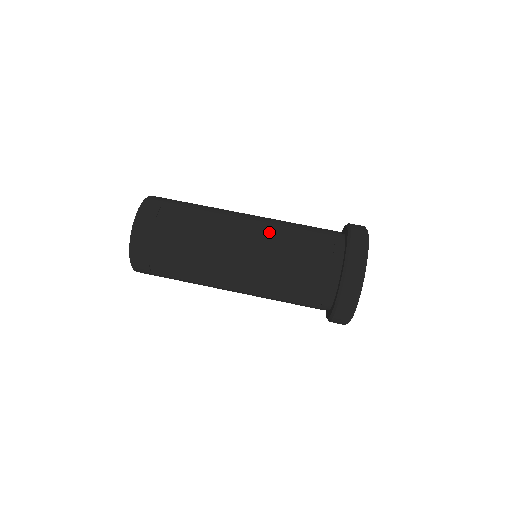
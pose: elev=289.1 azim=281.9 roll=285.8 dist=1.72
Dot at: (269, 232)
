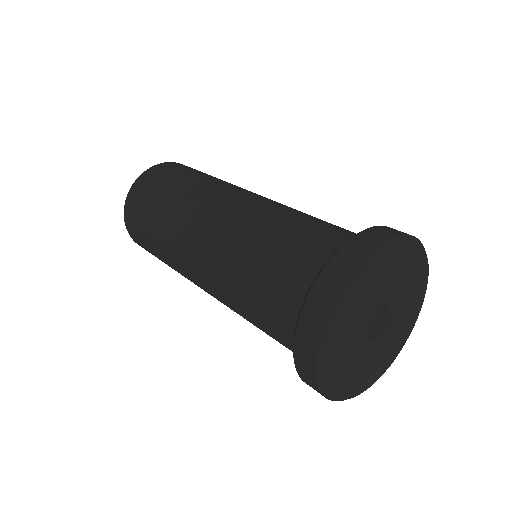
Dot at: (256, 213)
